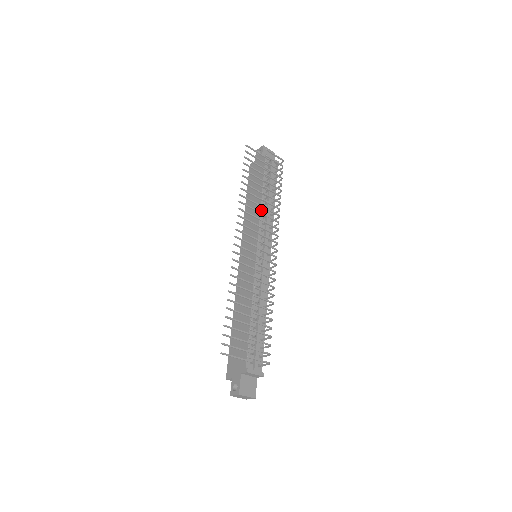
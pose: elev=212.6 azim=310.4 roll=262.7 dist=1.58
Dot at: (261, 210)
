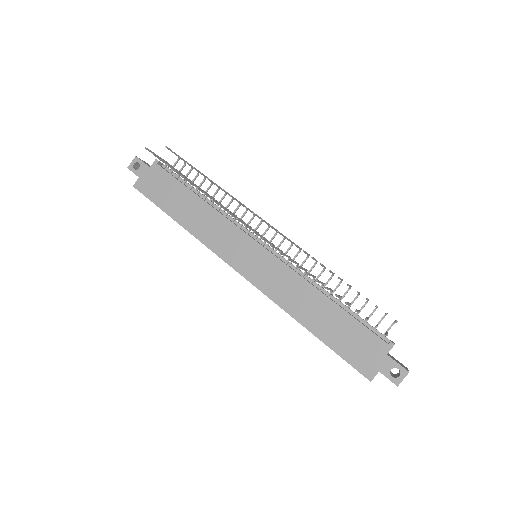
Dot at: (216, 210)
